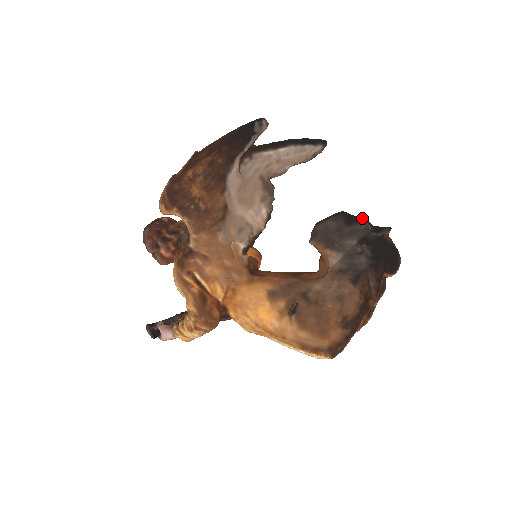
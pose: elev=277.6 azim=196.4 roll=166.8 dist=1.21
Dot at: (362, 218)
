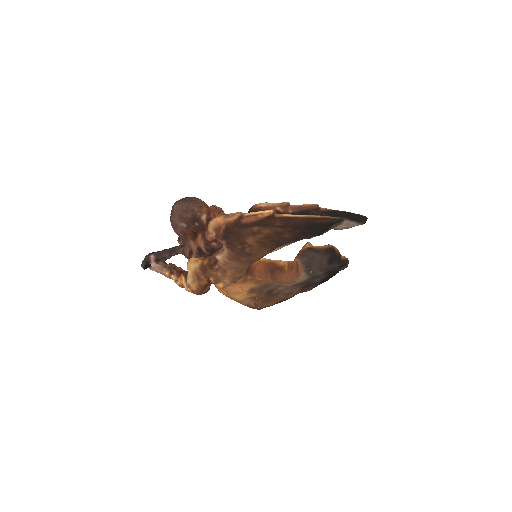
Dot at: (339, 259)
